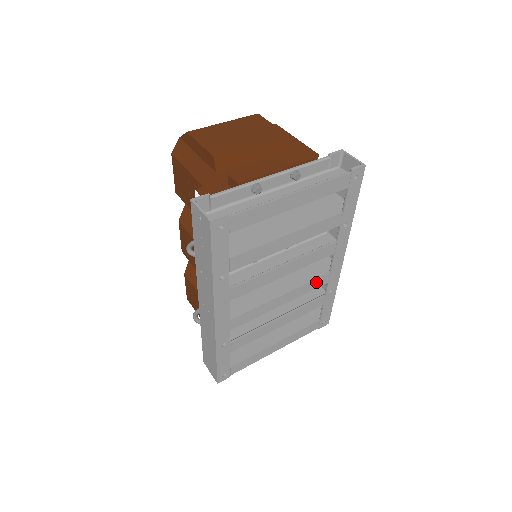
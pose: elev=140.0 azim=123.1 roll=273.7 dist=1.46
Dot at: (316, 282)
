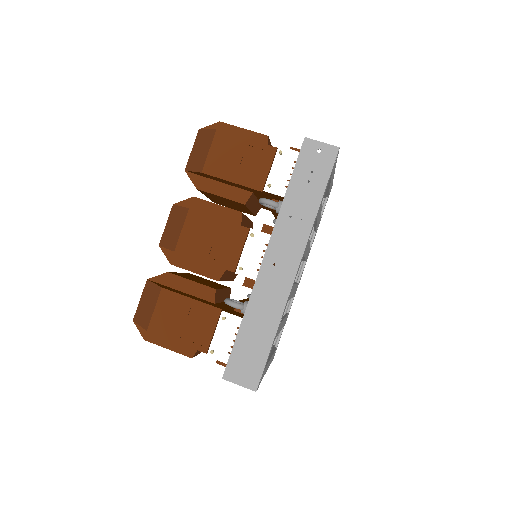
Dot at: (296, 288)
